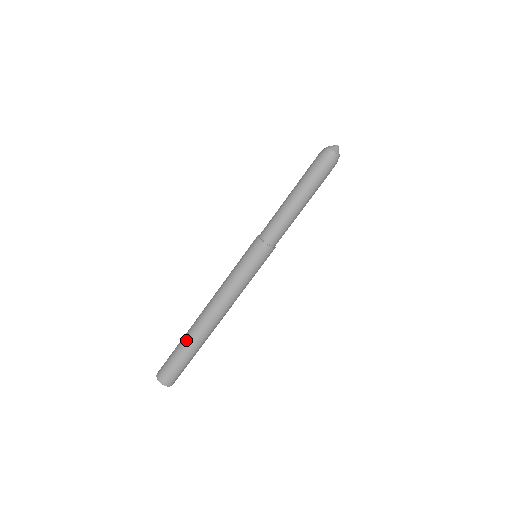
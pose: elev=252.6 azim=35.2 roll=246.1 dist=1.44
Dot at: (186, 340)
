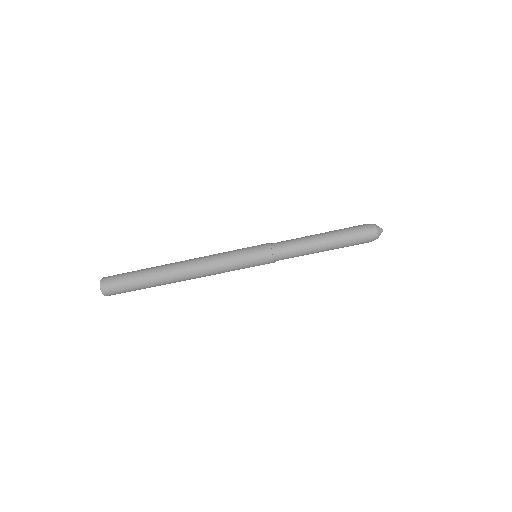
Dot at: (150, 280)
